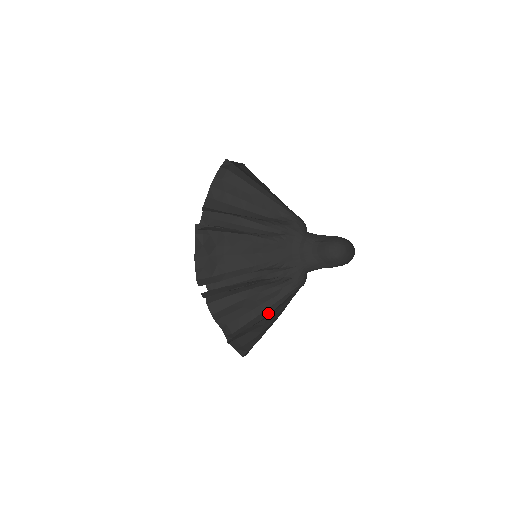
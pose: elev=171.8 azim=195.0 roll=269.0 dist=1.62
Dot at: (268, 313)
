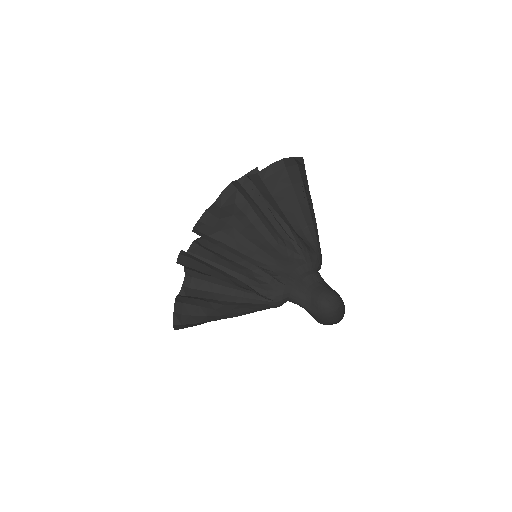
Dot at: (230, 300)
